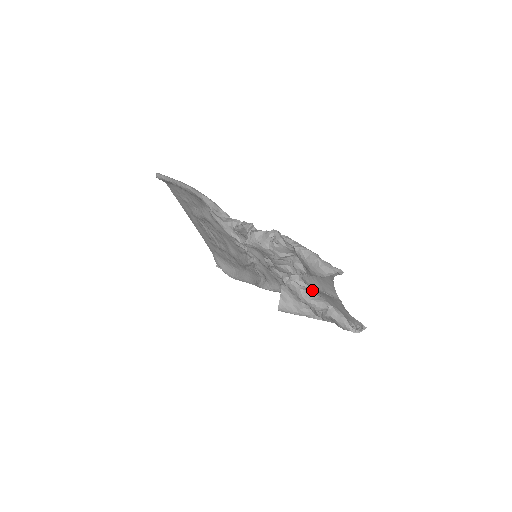
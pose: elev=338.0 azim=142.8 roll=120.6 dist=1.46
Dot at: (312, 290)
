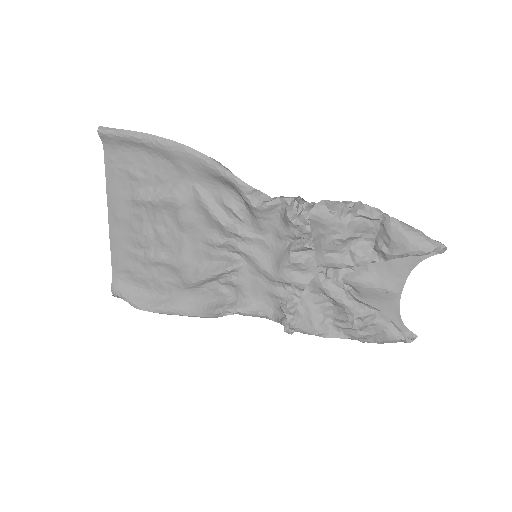
Dot at: occluded
